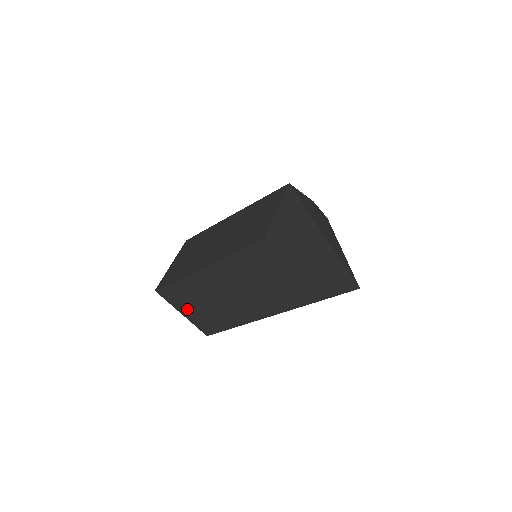
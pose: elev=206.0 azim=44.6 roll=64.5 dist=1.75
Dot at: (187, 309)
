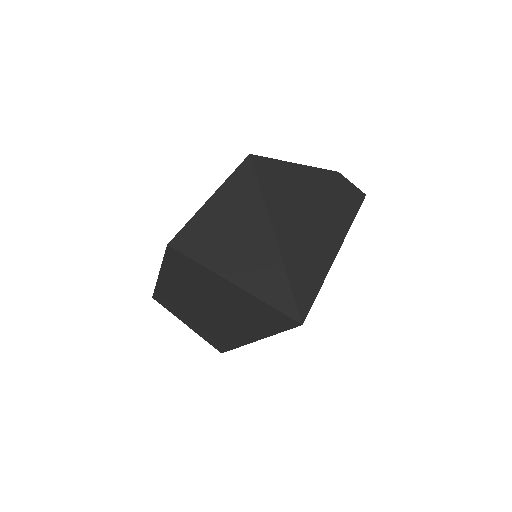
Dot at: (186, 321)
